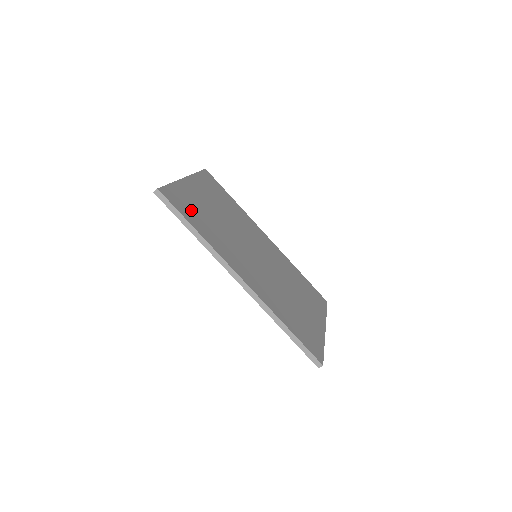
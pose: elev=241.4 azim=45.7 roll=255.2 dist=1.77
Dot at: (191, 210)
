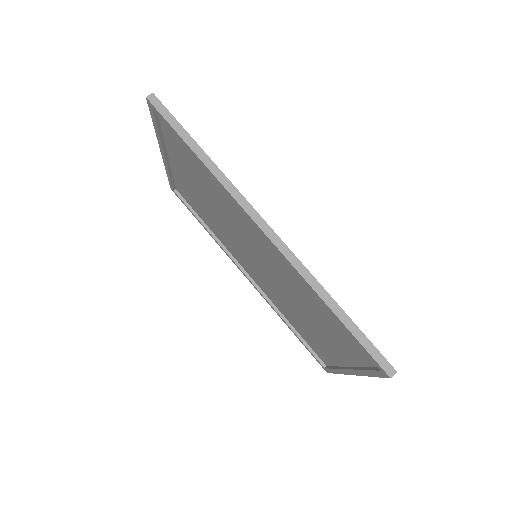
Dot at: occluded
